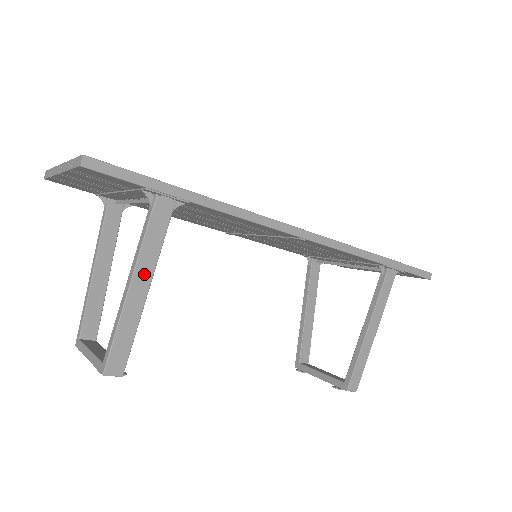
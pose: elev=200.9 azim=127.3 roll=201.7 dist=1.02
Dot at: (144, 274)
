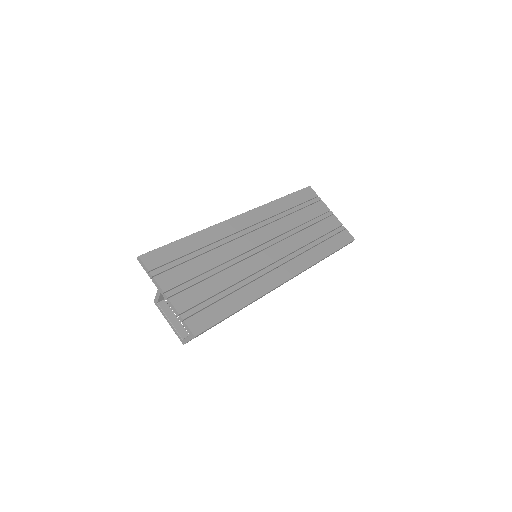
Dot at: occluded
